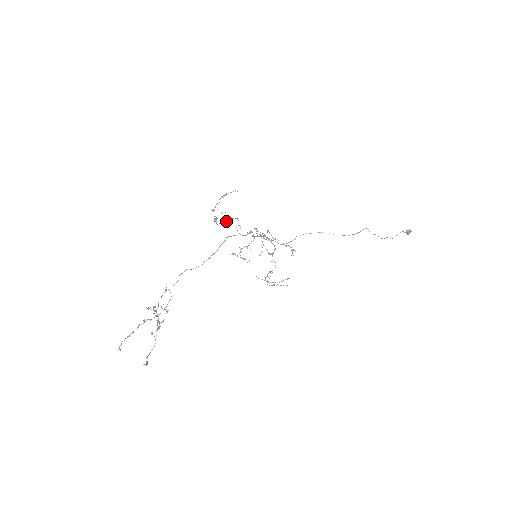
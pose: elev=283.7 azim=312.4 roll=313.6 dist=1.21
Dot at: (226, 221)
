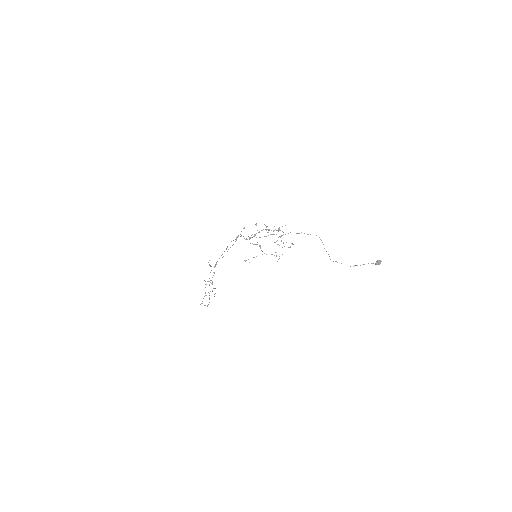
Dot at: occluded
